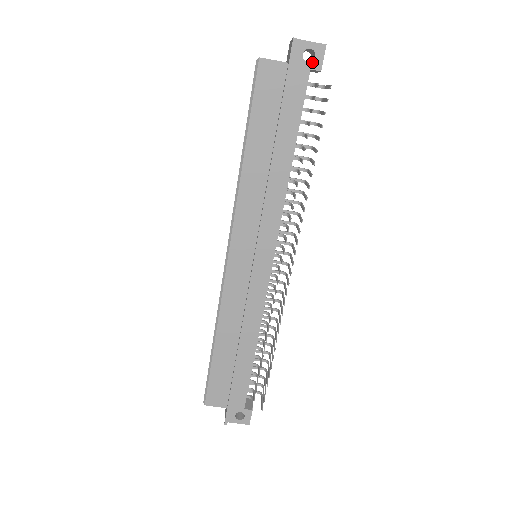
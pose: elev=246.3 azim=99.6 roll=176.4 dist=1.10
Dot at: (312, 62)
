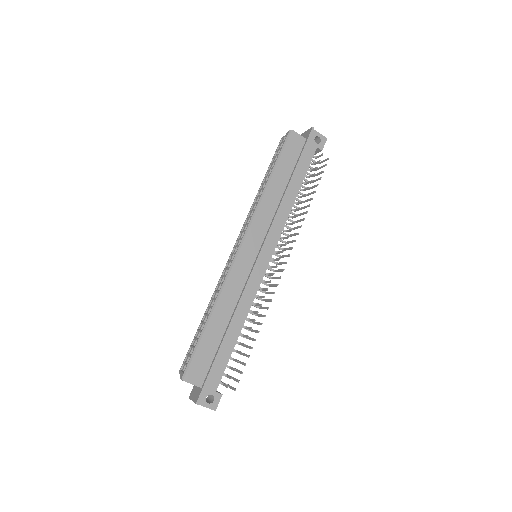
Dot at: (319, 144)
